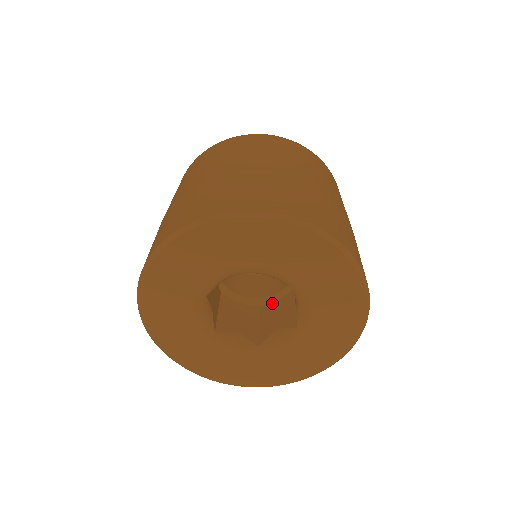
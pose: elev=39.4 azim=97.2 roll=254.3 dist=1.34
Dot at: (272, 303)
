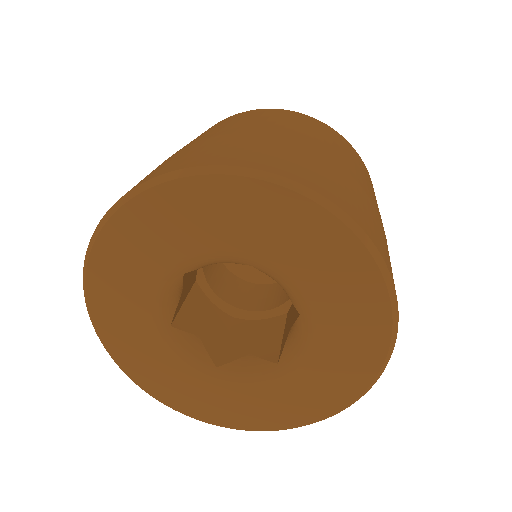
Dot at: (252, 320)
